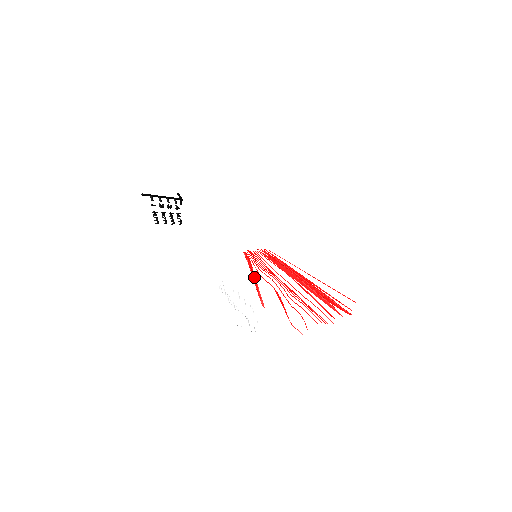
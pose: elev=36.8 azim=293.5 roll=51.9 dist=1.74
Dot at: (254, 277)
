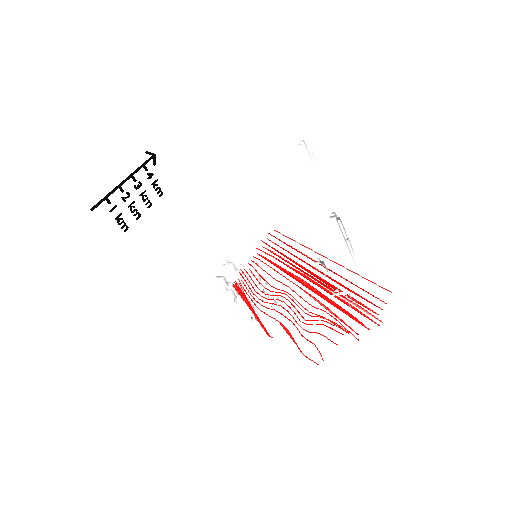
Dot at: (252, 309)
